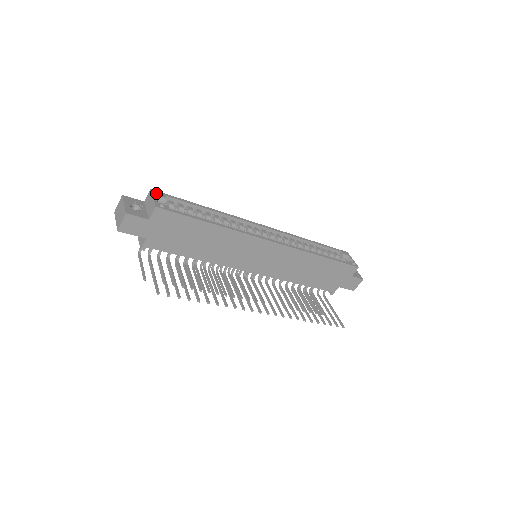
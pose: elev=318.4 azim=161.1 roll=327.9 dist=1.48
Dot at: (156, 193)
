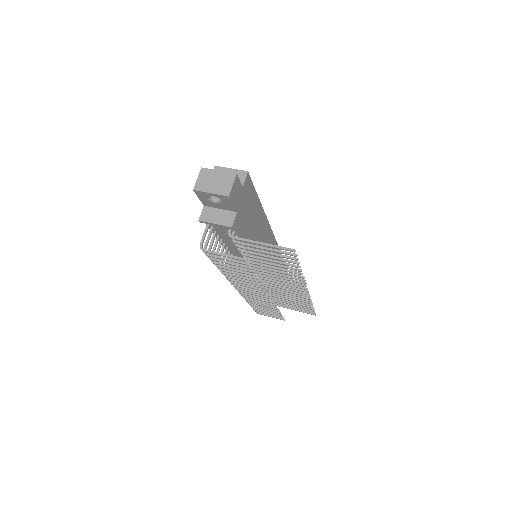
Dot at: (222, 169)
